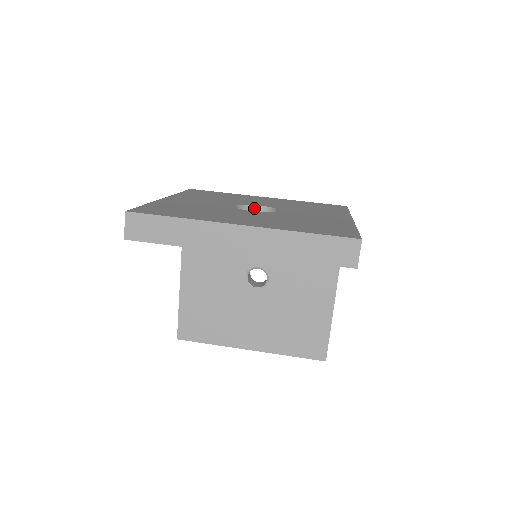
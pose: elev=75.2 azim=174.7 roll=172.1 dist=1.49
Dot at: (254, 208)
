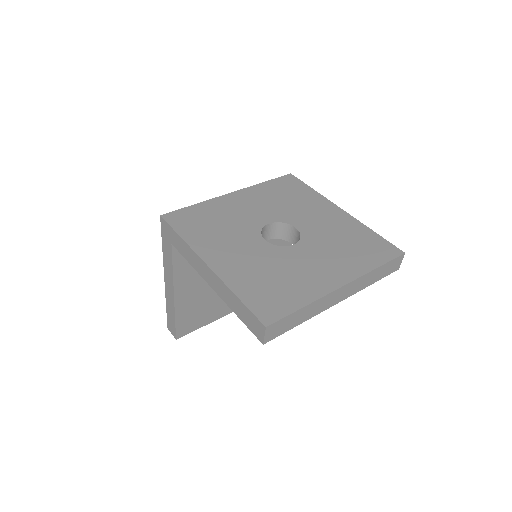
Dot at: (265, 228)
